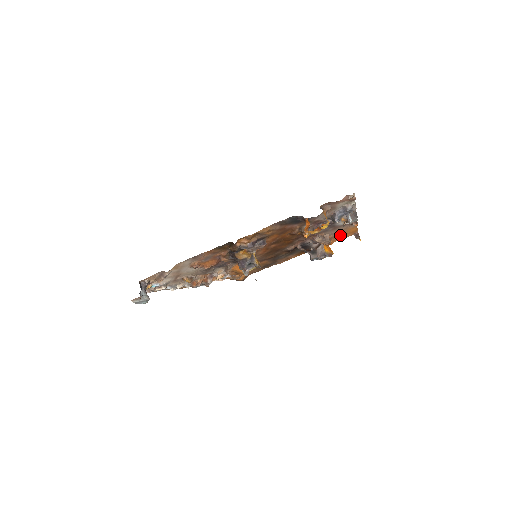
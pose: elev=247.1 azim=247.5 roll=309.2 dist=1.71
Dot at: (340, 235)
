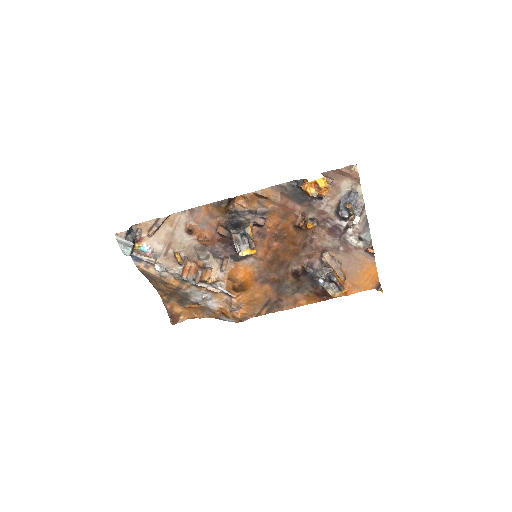
Dot at: (357, 278)
